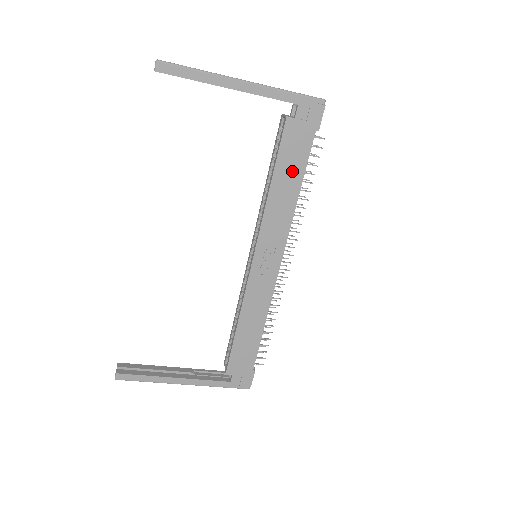
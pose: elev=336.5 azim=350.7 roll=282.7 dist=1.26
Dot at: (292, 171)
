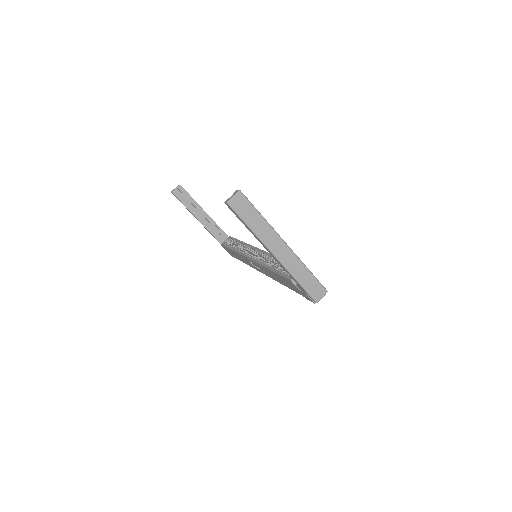
Dot at: (283, 282)
